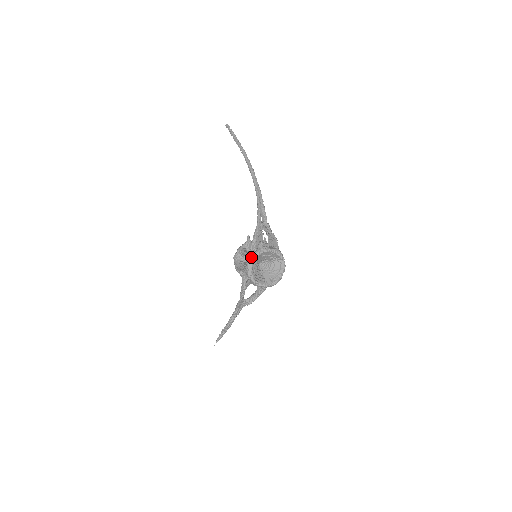
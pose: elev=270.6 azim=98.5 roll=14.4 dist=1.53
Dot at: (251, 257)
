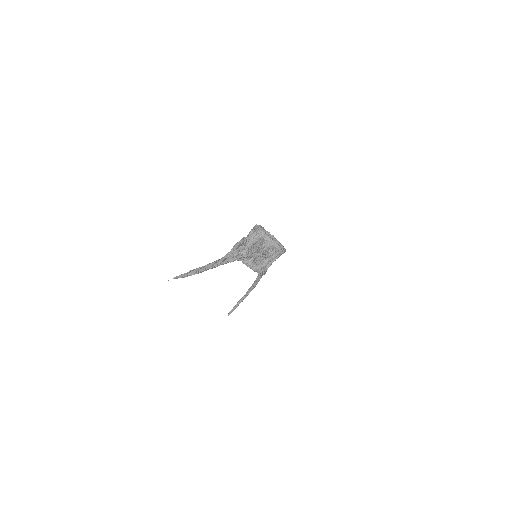
Dot at: occluded
